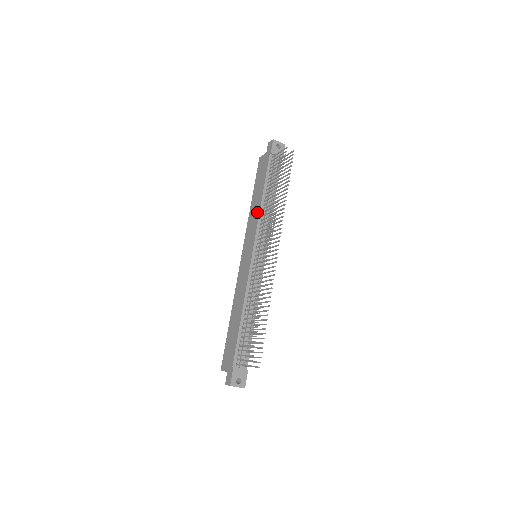
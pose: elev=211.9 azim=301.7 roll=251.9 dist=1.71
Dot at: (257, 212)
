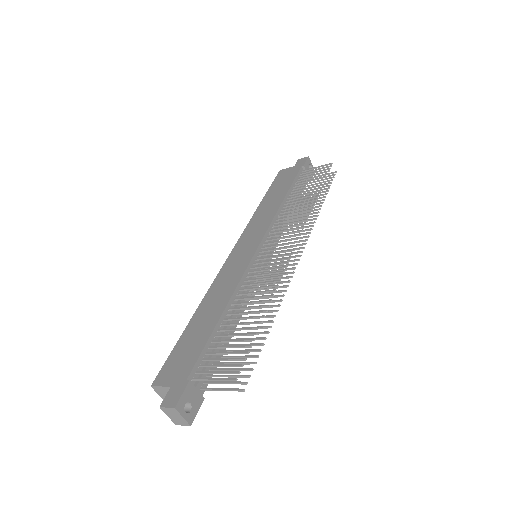
Dot at: (273, 210)
